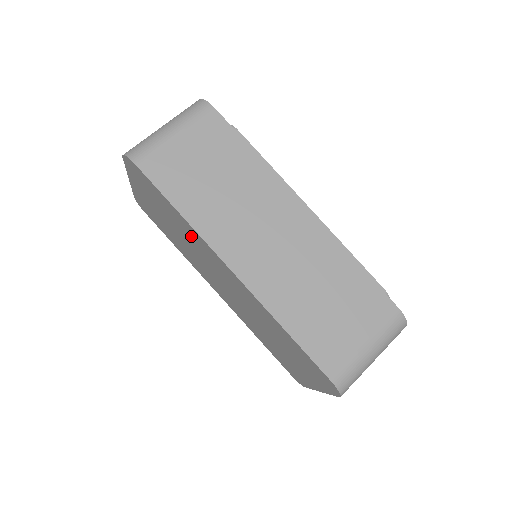
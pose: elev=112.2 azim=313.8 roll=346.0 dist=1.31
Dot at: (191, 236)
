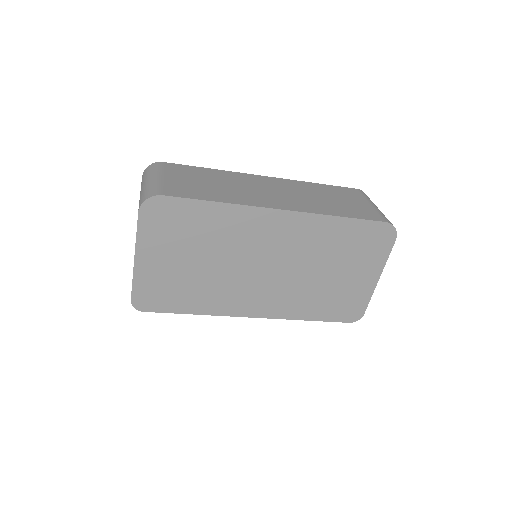
Dot at: (229, 229)
